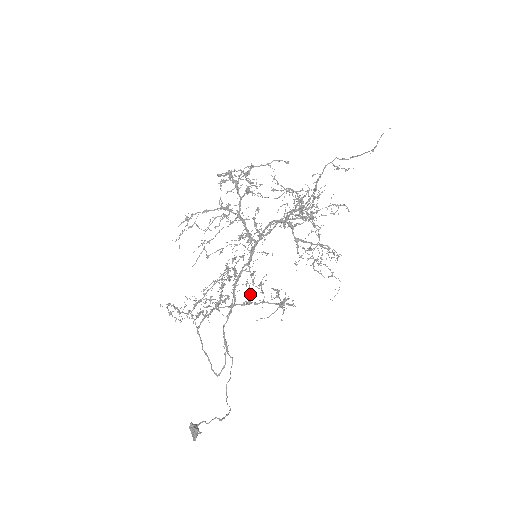
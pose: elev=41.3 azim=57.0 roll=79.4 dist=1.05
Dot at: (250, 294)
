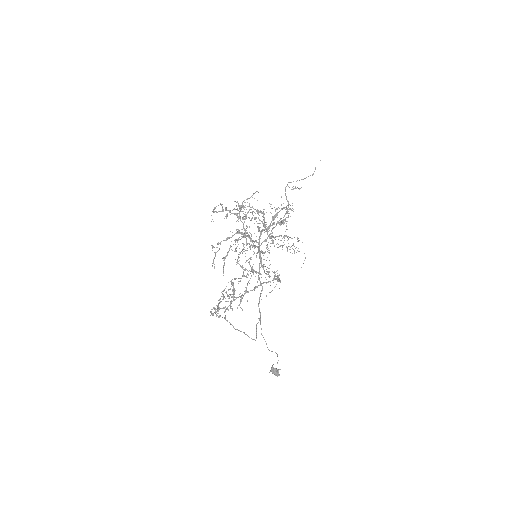
Dot at: occluded
